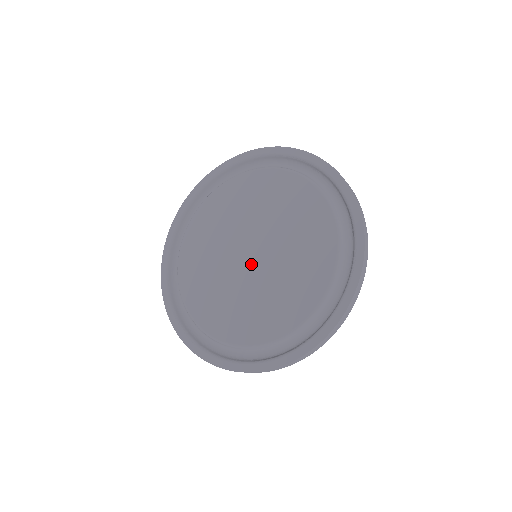
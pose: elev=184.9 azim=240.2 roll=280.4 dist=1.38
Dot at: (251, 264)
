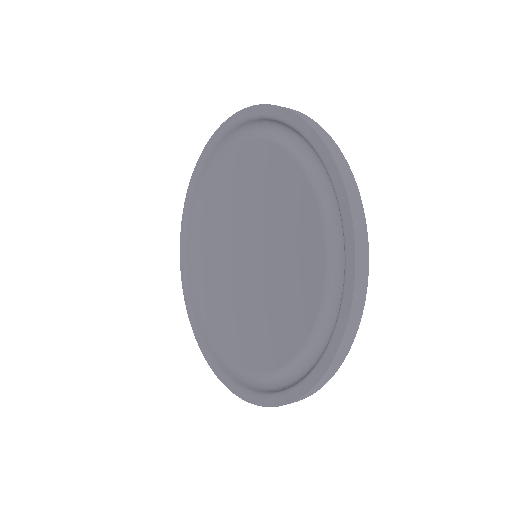
Dot at: (252, 261)
